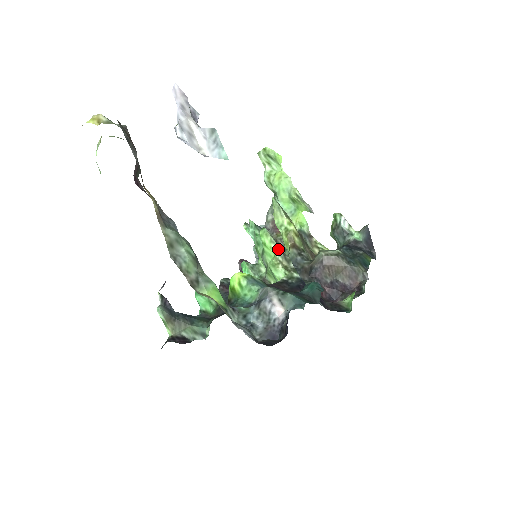
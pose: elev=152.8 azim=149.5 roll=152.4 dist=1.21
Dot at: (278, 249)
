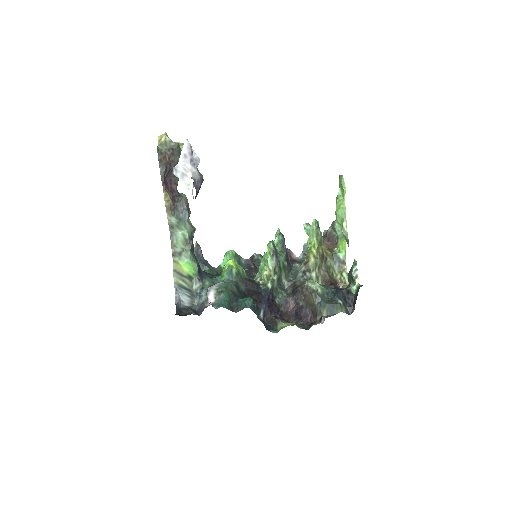
Dot at: (272, 261)
